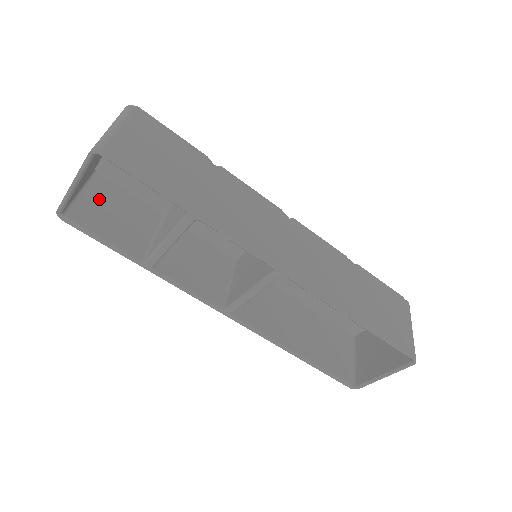
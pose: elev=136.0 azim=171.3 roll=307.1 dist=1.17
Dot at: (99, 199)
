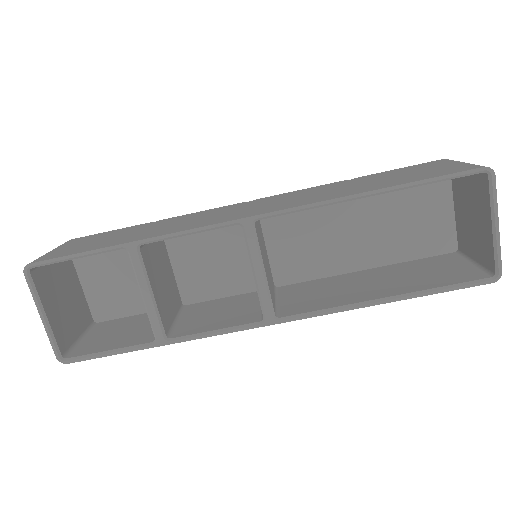
Dot at: (101, 334)
